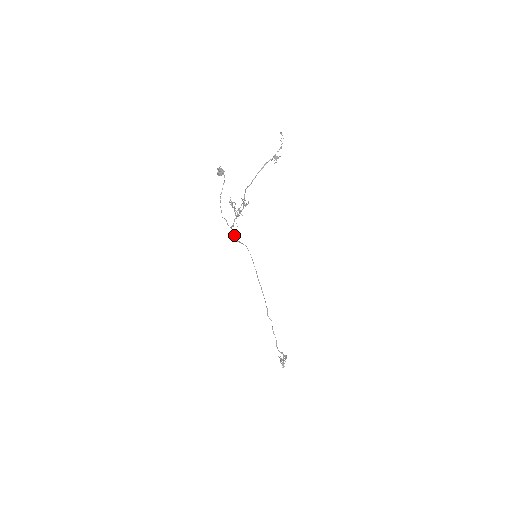
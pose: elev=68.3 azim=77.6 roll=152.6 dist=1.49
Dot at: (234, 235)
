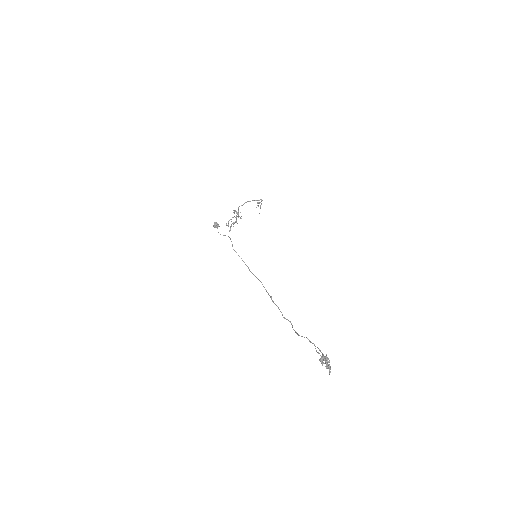
Dot at: occluded
